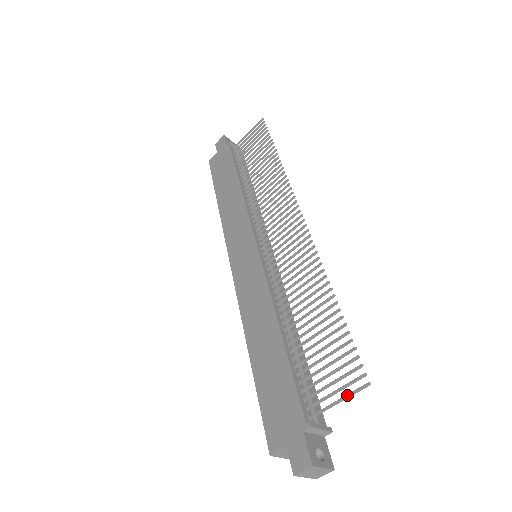
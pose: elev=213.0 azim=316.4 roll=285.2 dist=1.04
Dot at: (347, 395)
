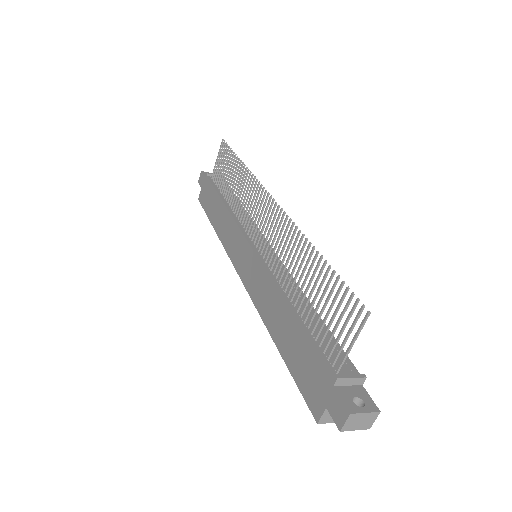
Dot at: (356, 333)
